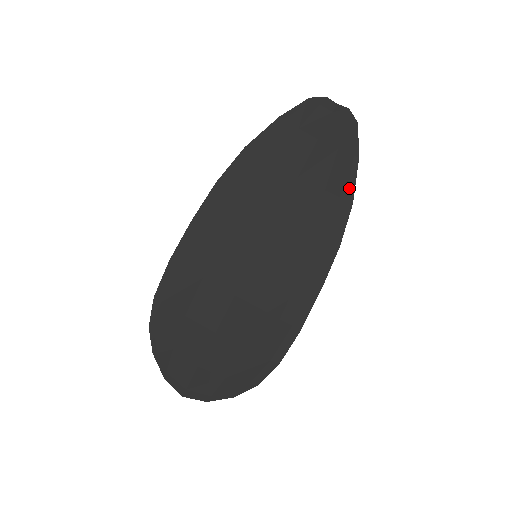
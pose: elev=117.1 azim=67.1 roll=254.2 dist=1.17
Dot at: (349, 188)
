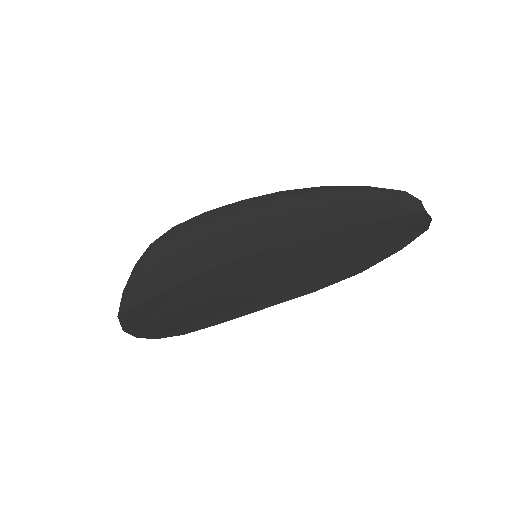
Dot at: (370, 261)
